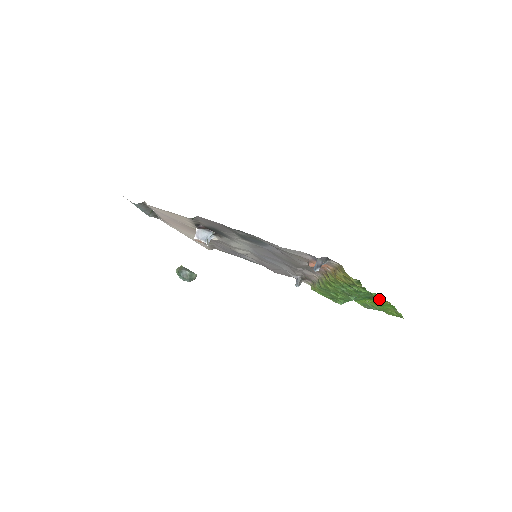
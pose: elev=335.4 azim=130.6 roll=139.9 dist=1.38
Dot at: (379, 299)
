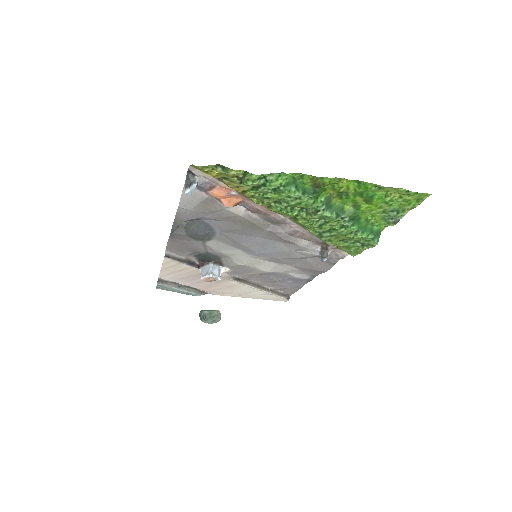
Dot at: (319, 183)
